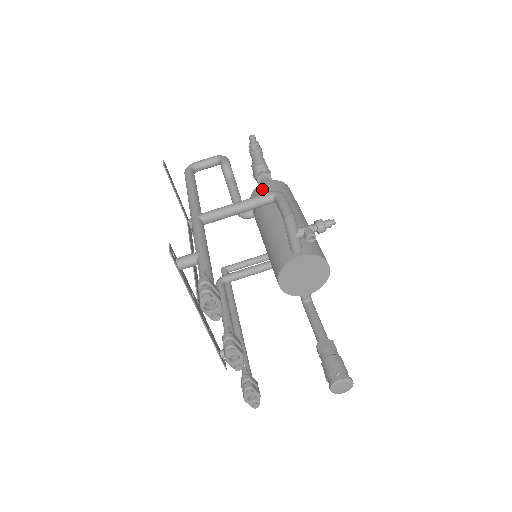
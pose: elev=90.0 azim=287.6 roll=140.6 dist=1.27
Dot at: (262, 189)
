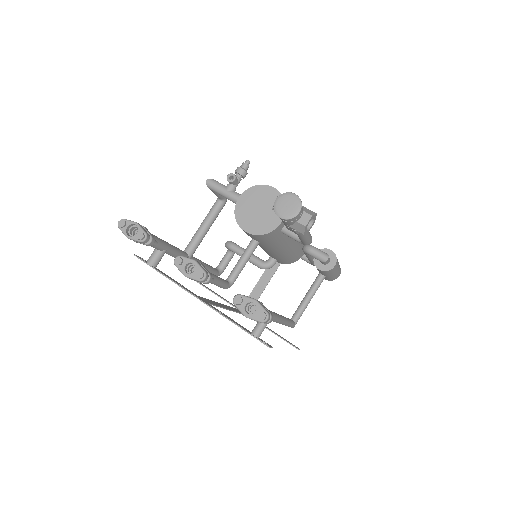
Dot at: occluded
